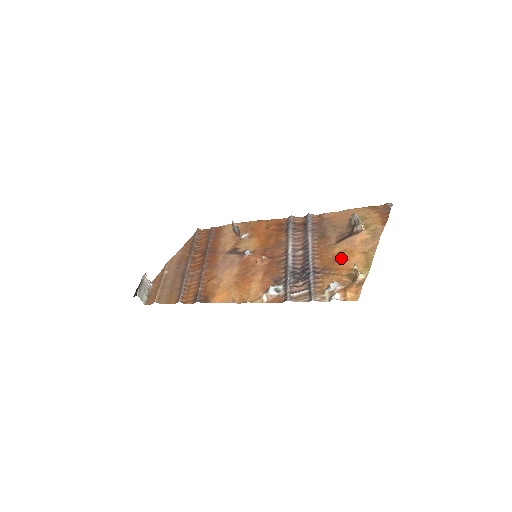
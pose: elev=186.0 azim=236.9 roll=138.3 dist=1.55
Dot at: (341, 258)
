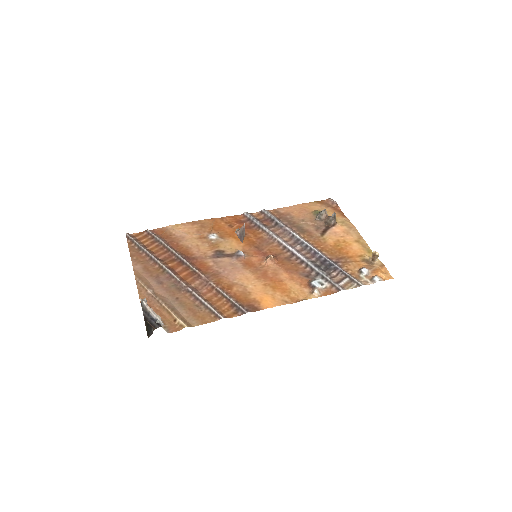
Dot at: (343, 248)
